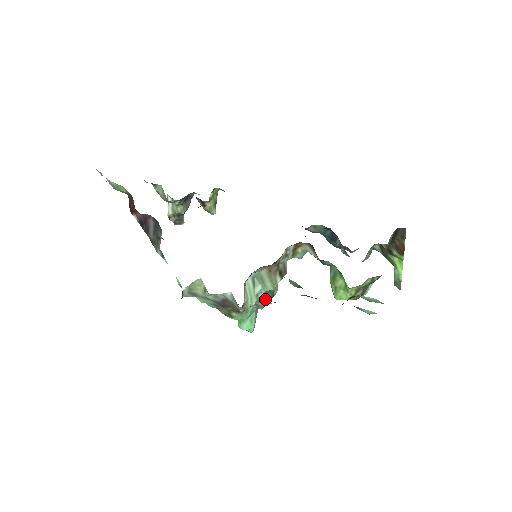
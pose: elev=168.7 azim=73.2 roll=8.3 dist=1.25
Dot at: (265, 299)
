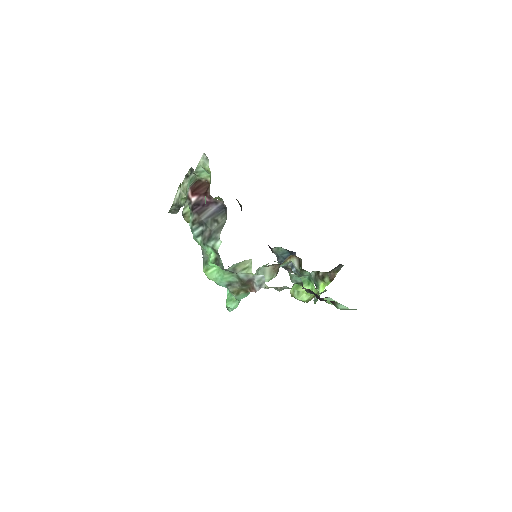
Dot at: occluded
